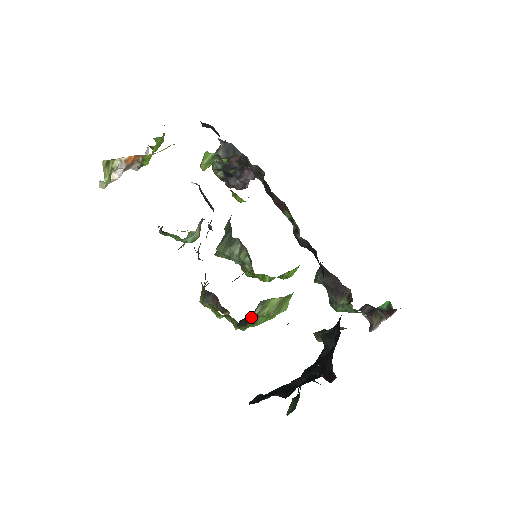
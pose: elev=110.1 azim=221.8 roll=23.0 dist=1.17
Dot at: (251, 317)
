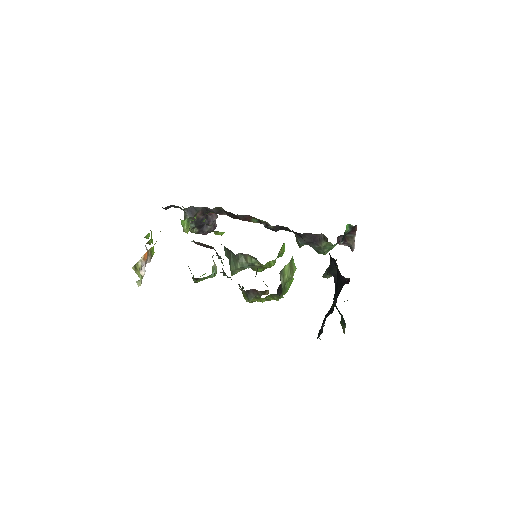
Dot at: (281, 286)
